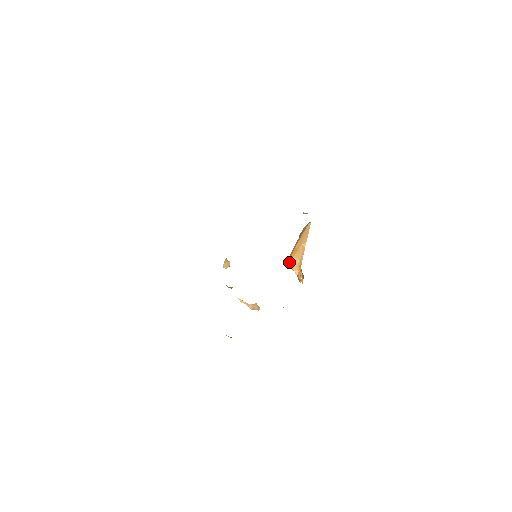
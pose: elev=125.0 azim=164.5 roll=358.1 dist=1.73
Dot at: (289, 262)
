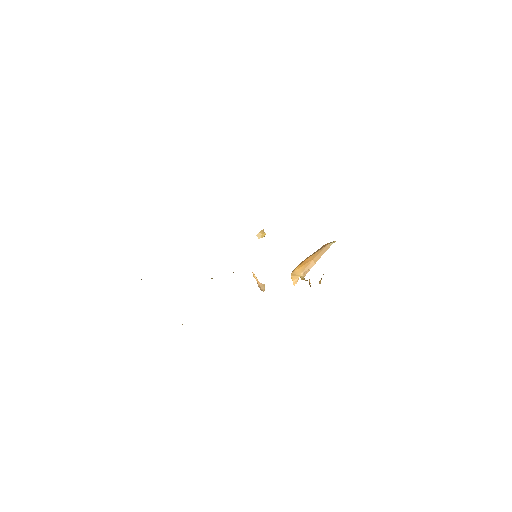
Dot at: (293, 270)
